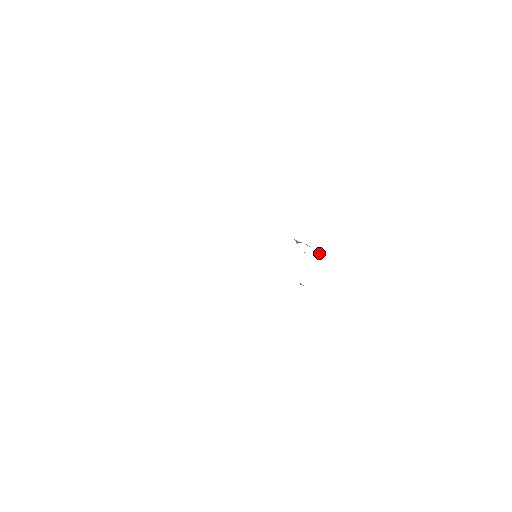
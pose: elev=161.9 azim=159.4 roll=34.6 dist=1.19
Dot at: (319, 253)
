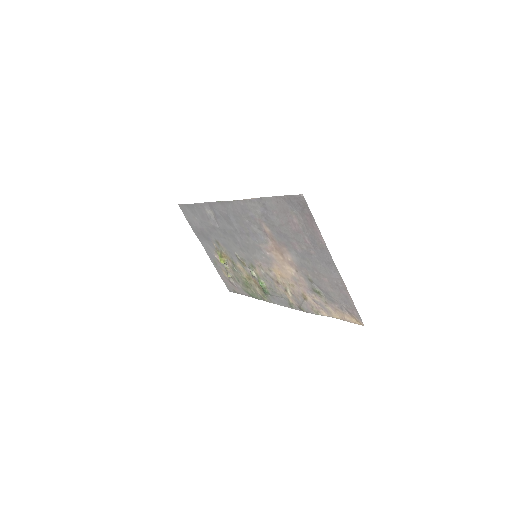
Dot at: (231, 275)
